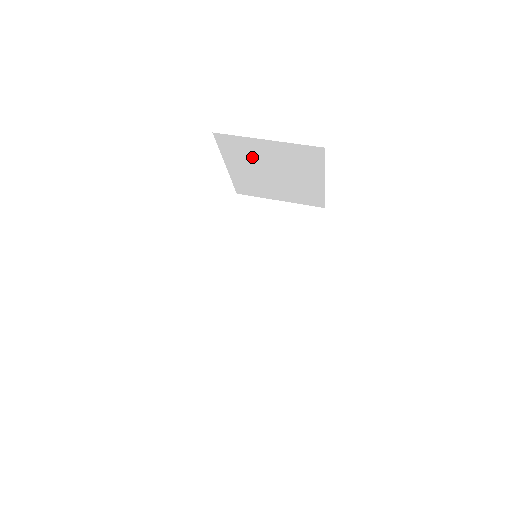
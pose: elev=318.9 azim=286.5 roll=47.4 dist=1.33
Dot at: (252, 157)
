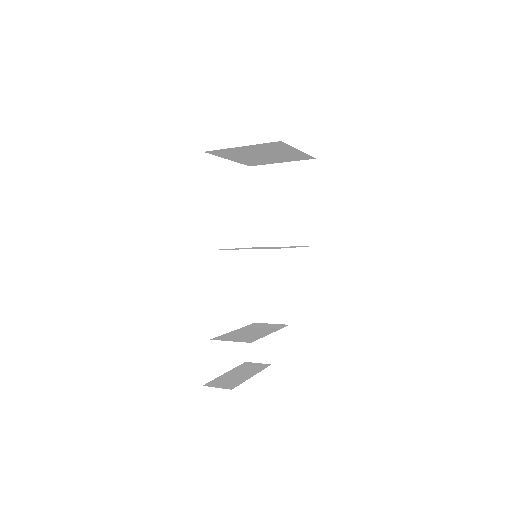
Dot at: (270, 187)
